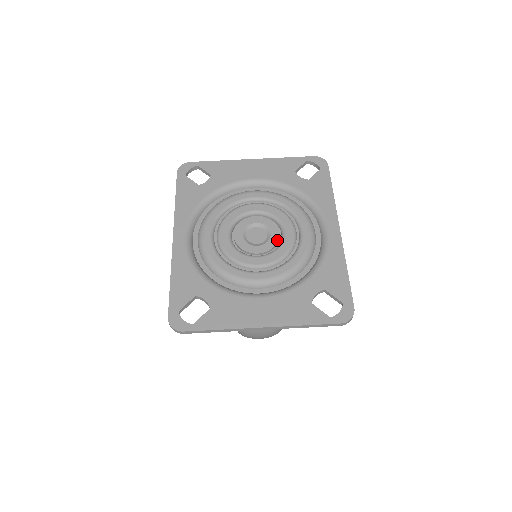
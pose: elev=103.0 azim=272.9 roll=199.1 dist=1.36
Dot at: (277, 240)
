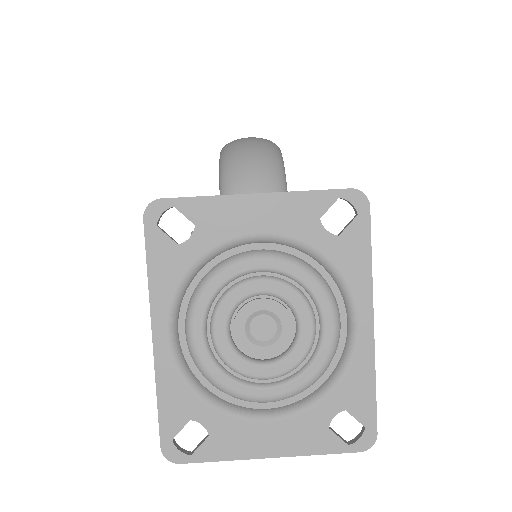
Dot at: (290, 338)
